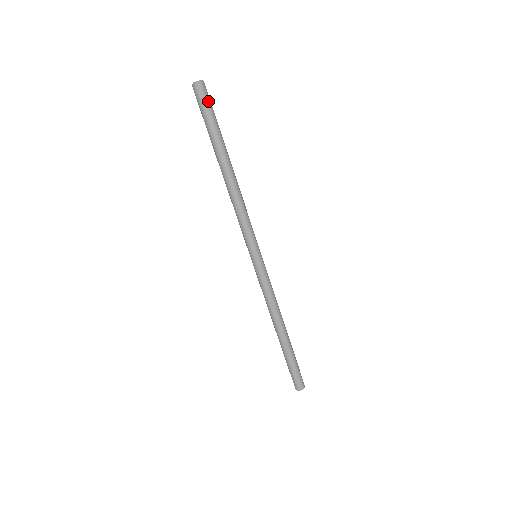
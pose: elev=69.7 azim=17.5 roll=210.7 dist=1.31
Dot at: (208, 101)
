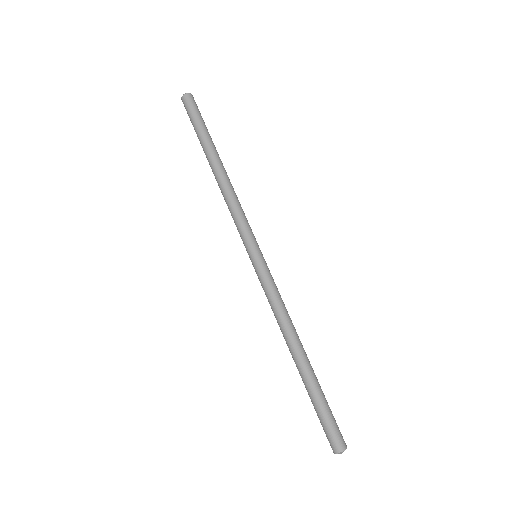
Dot at: (194, 108)
